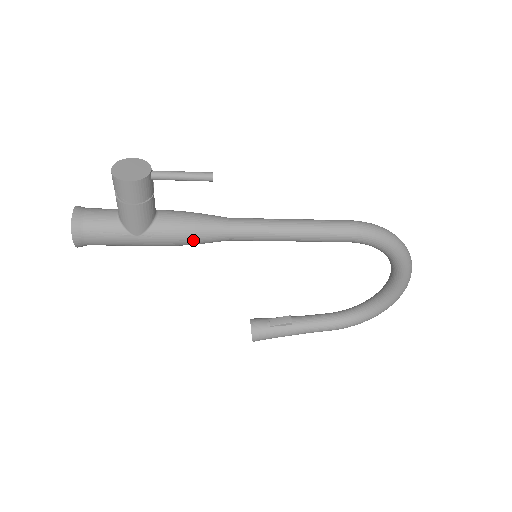
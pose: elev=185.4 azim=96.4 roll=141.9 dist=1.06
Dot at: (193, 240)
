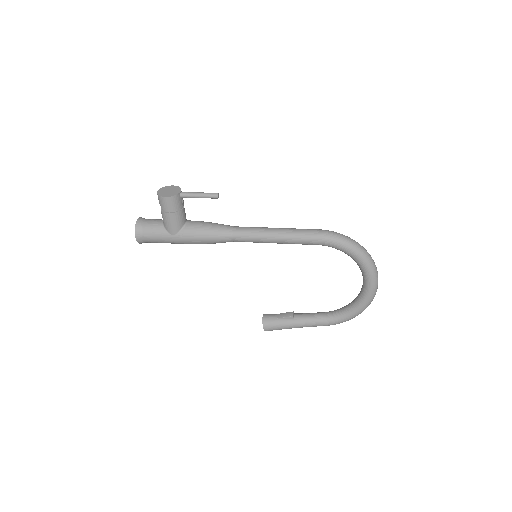
Dot at: (208, 239)
